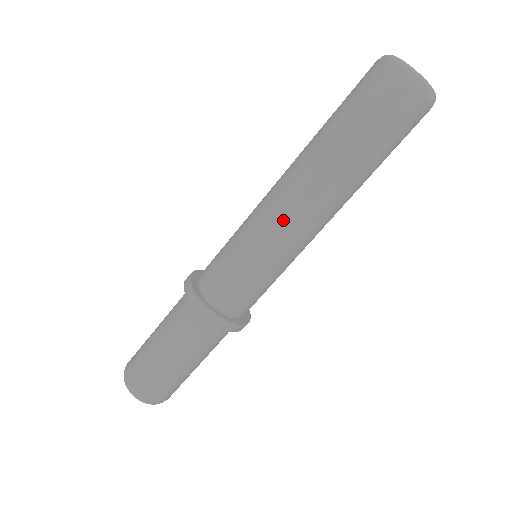
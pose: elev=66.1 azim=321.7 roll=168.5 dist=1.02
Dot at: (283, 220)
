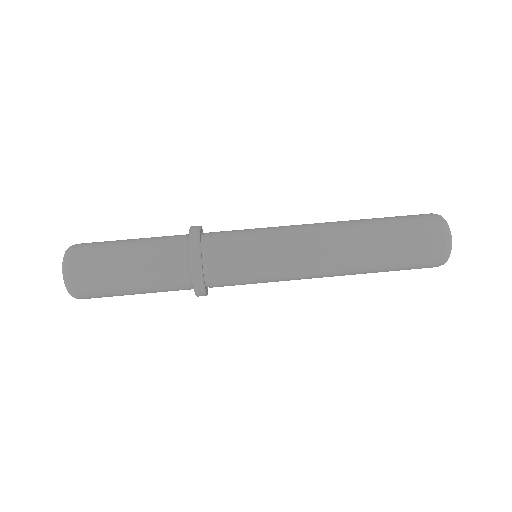
Dot at: (300, 225)
